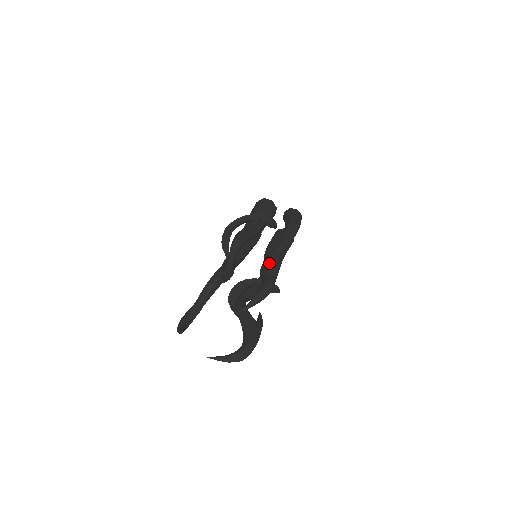
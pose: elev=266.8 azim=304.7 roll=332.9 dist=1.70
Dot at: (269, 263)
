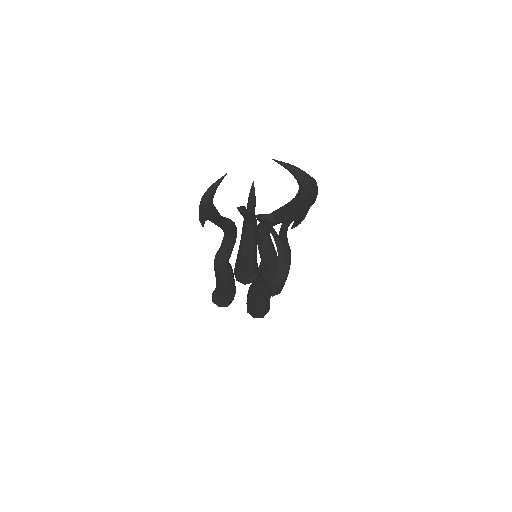
Dot at: occluded
